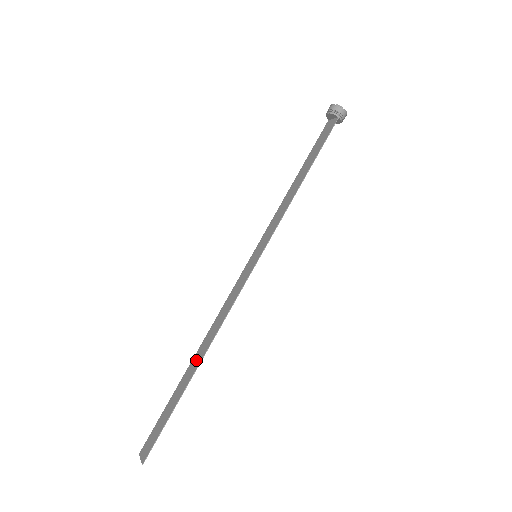
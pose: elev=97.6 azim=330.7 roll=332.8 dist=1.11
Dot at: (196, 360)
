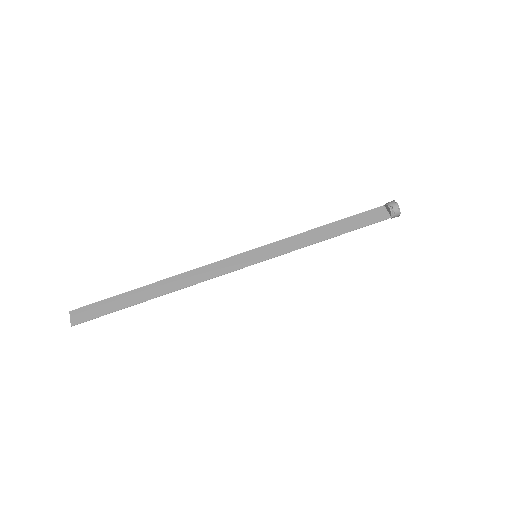
Dot at: (159, 288)
